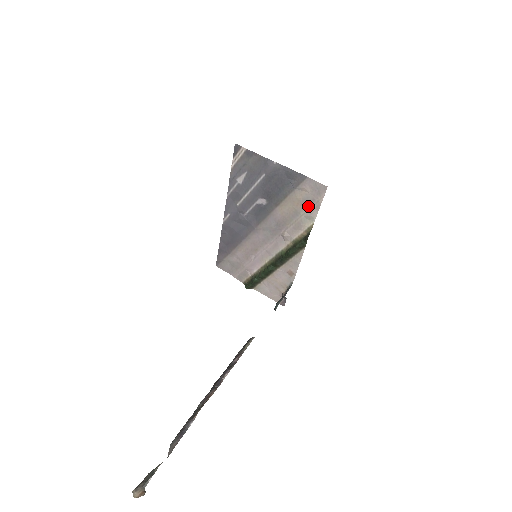
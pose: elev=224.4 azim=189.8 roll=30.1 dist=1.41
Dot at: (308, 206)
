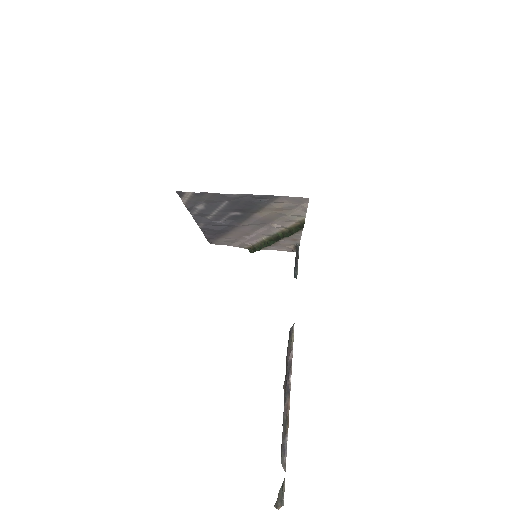
Dot at: (292, 209)
